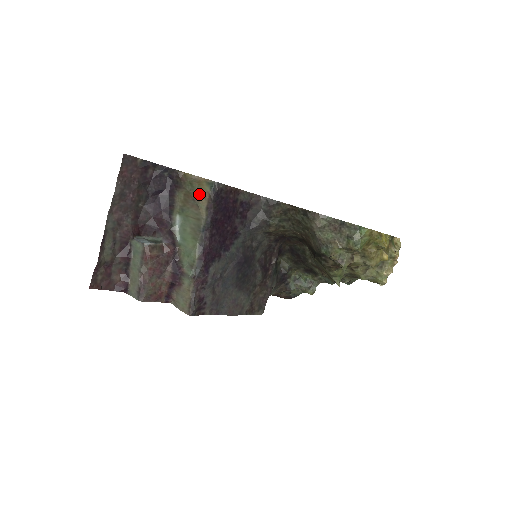
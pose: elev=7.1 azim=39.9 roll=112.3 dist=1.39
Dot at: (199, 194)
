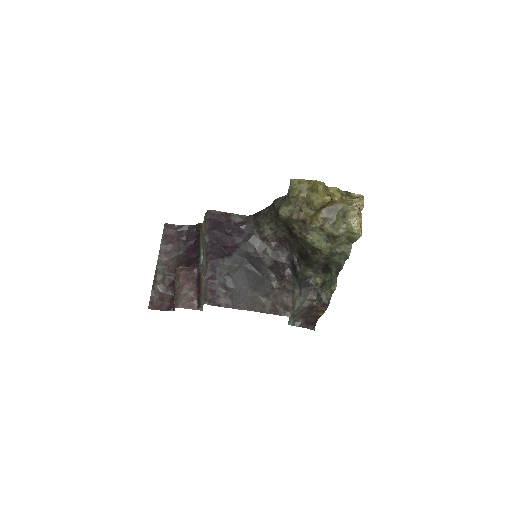
Dot at: occluded
